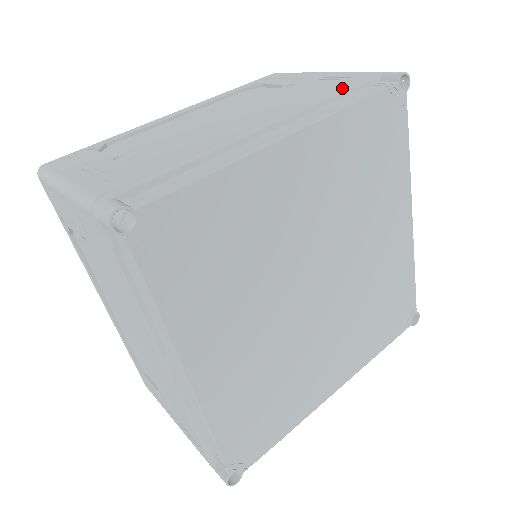
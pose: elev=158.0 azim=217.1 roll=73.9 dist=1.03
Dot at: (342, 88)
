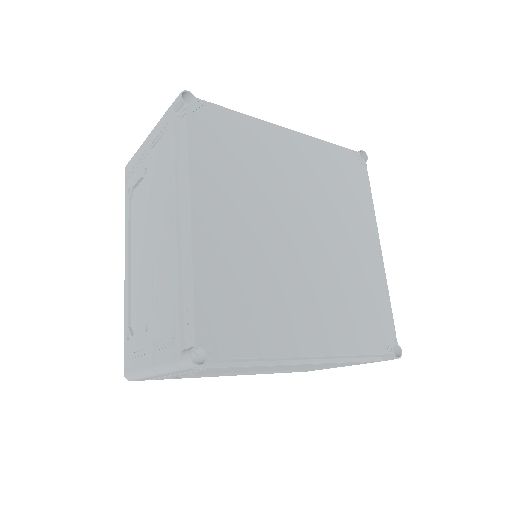
Dot at: occluded
